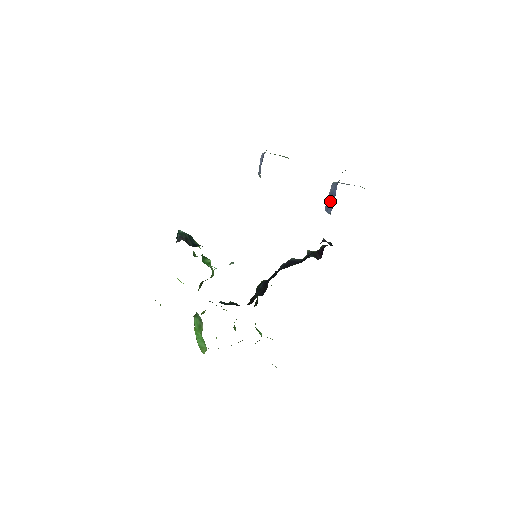
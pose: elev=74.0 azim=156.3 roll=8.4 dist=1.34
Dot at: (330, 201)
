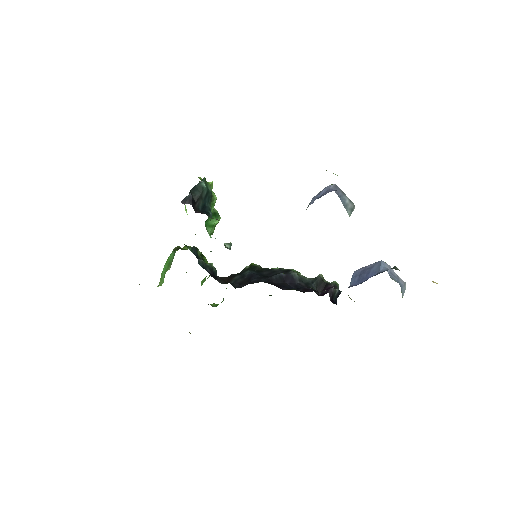
Dot at: (361, 275)
